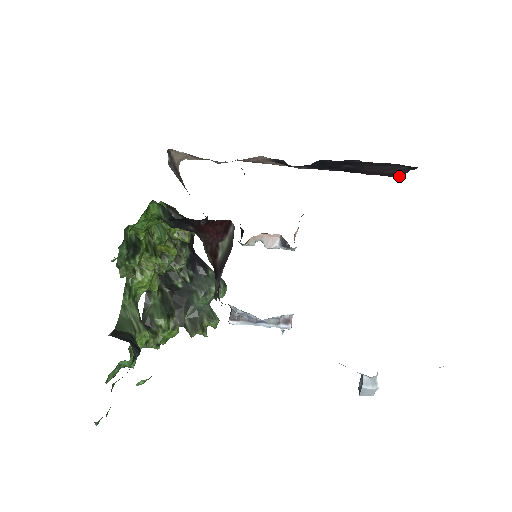
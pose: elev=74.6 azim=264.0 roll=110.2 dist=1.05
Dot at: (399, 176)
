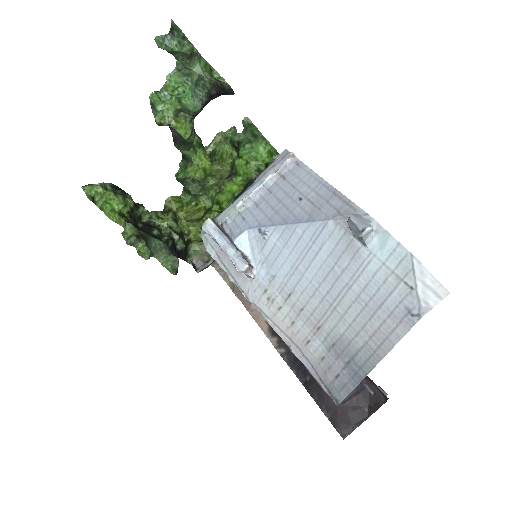
Dot at: (344, 438)
